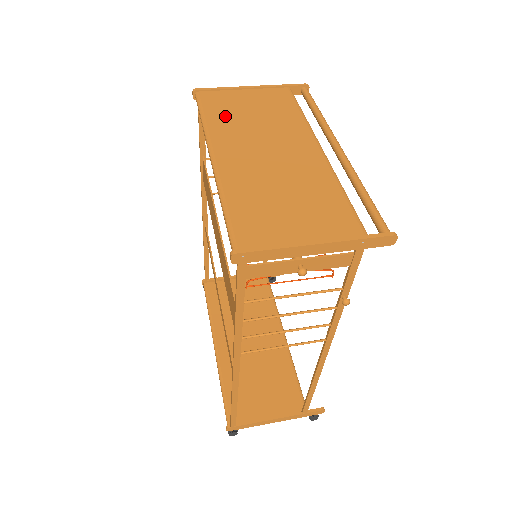
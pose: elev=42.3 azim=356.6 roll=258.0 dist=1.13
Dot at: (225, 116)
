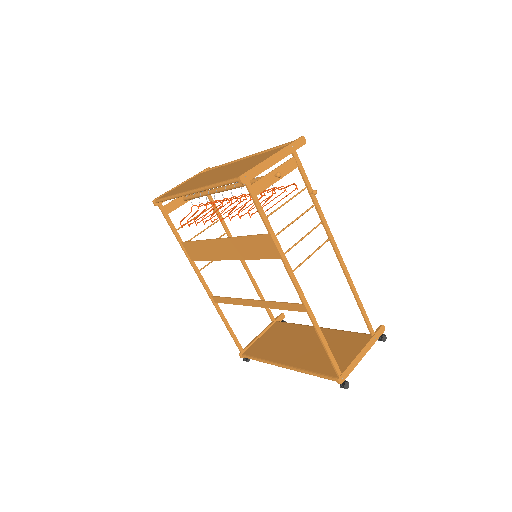
Dot at: (181, 189)
